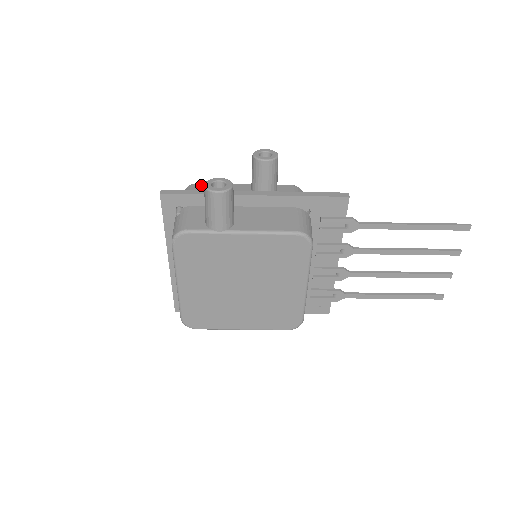
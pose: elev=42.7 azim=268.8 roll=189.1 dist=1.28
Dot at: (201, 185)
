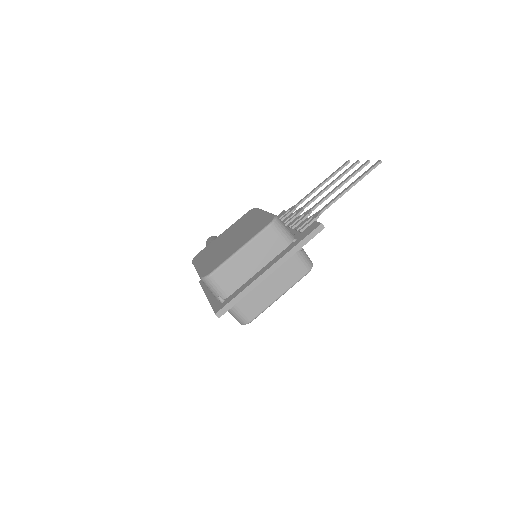
Dot at: occluded
